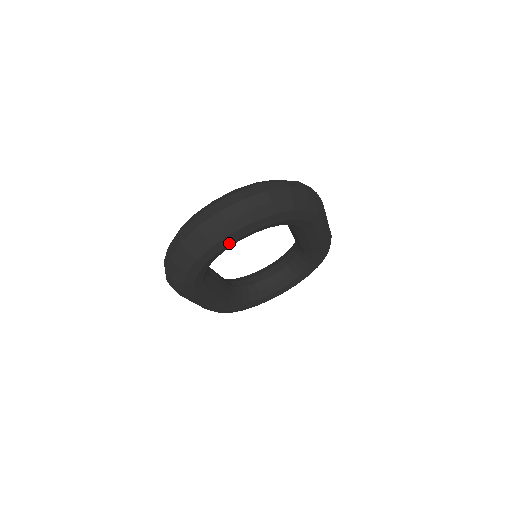
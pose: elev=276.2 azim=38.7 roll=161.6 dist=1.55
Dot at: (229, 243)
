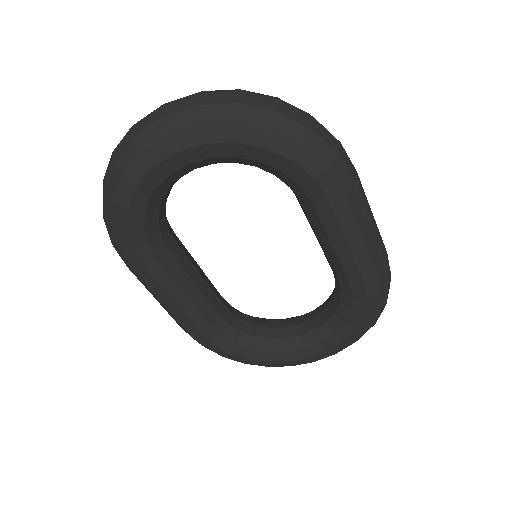
Dot at: (164, 156)
